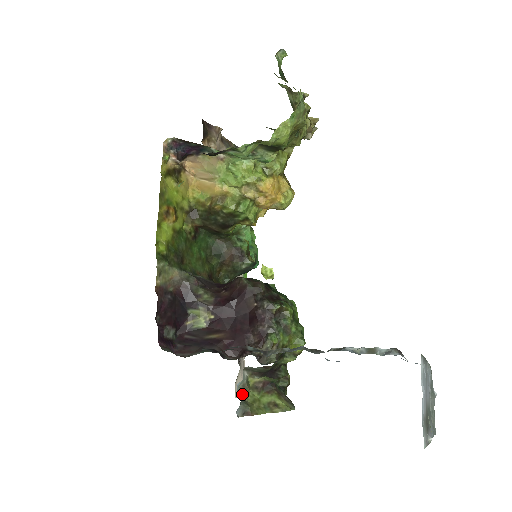
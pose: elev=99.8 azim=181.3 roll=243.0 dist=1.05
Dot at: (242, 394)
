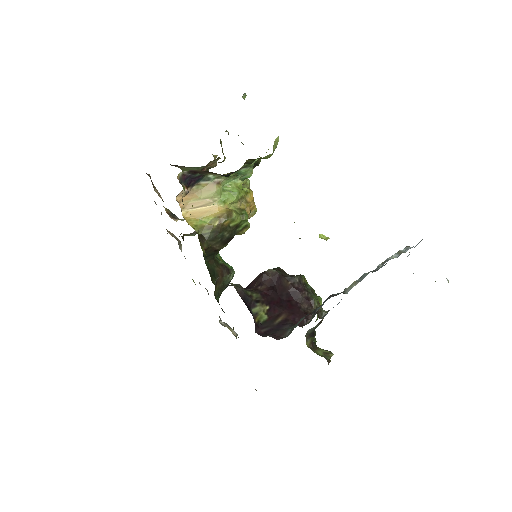
Dot at: occluded
